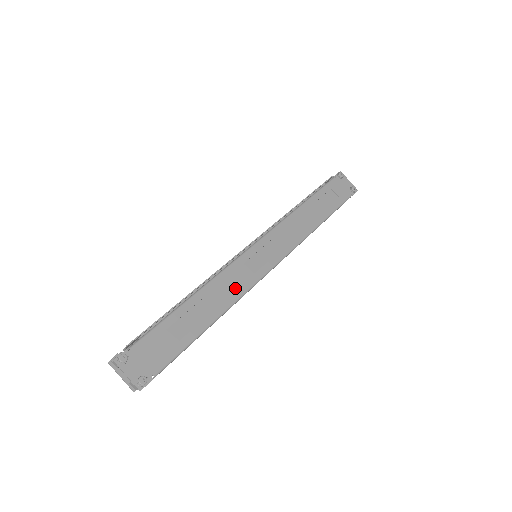
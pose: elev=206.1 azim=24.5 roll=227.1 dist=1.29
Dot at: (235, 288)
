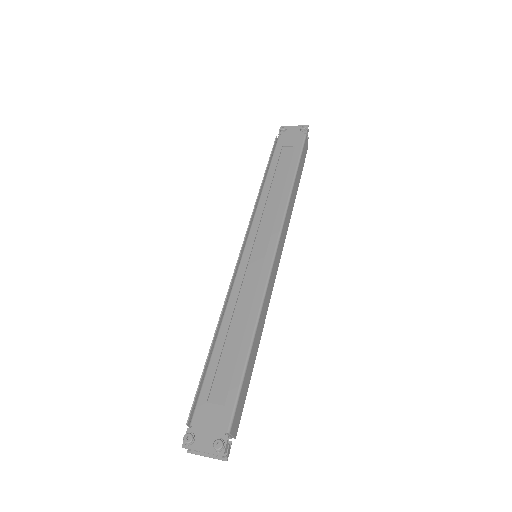
Dot at: (252, 297)
